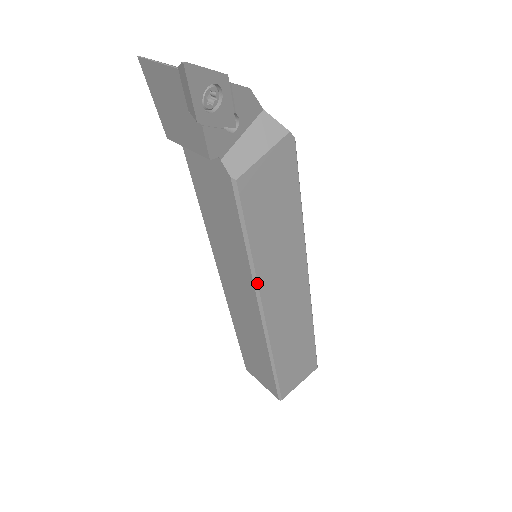
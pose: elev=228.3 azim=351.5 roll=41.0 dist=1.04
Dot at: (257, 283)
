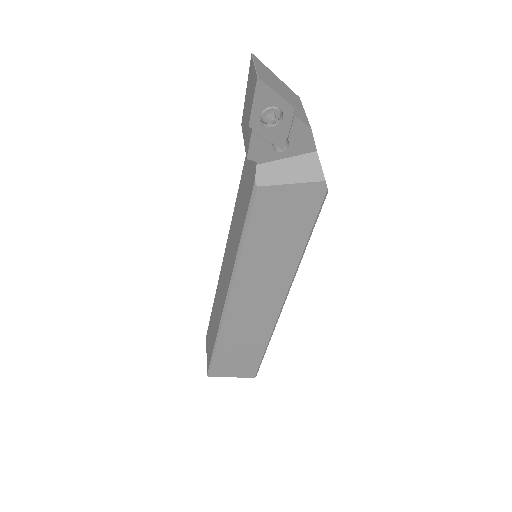
Dot at: (235, 273)
